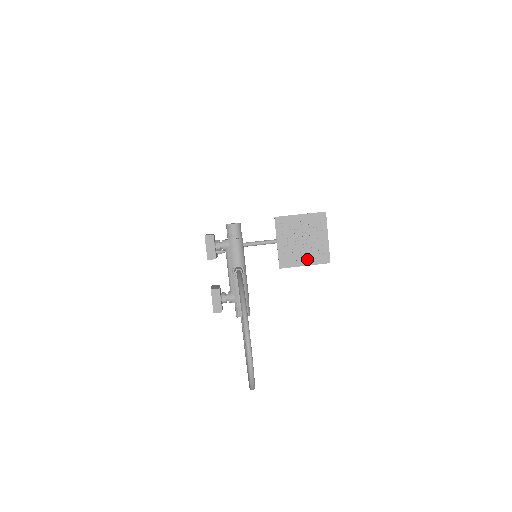
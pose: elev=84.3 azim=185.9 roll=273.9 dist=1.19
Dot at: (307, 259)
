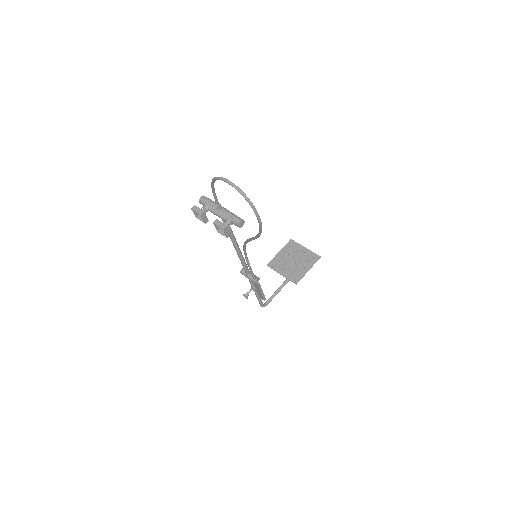
Dot at: (306, 267)
